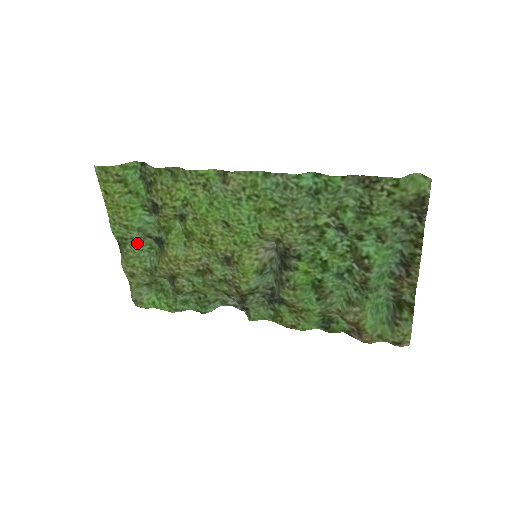
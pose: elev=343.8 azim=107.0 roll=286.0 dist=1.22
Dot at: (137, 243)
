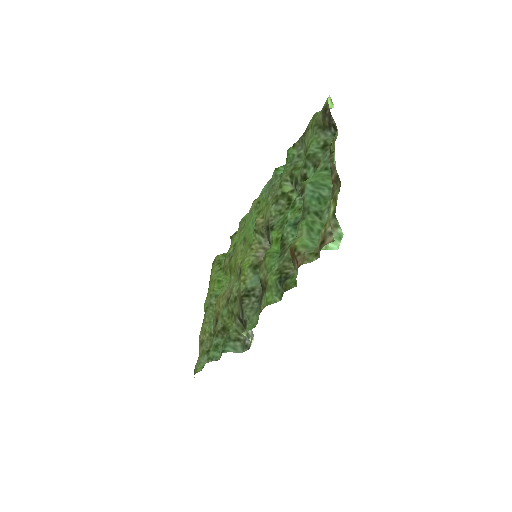
Dot at: (213, 309)
